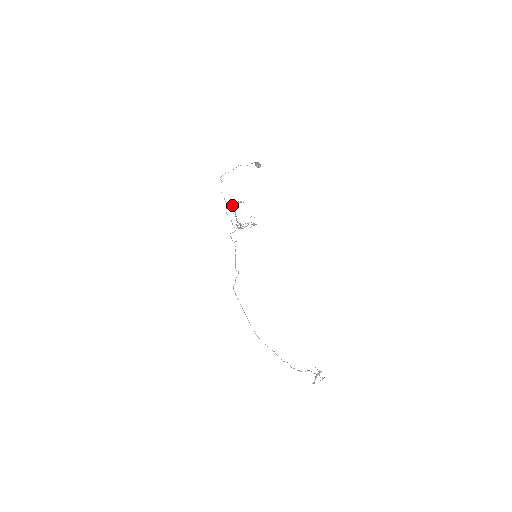
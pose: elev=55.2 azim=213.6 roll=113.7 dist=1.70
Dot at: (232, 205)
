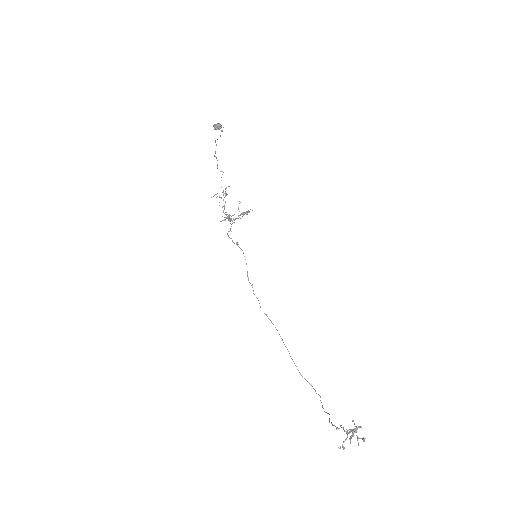
Dot at: (216, 194)
